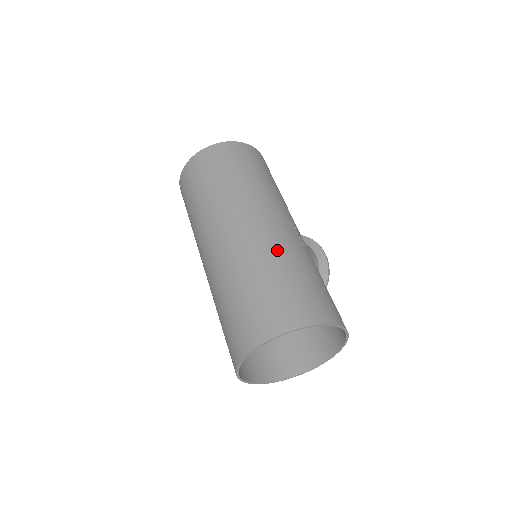
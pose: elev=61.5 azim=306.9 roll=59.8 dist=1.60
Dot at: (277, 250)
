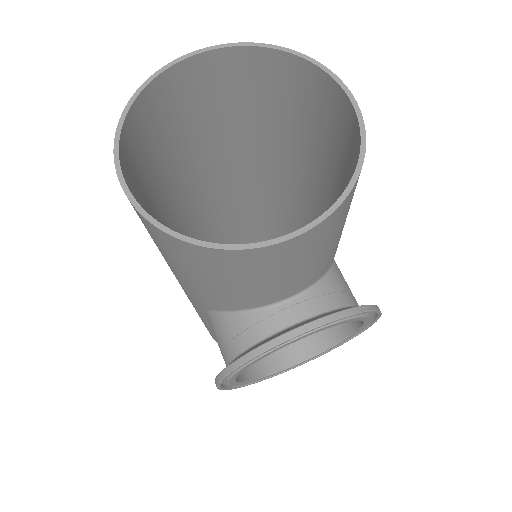
Dot at: (281, 151)
